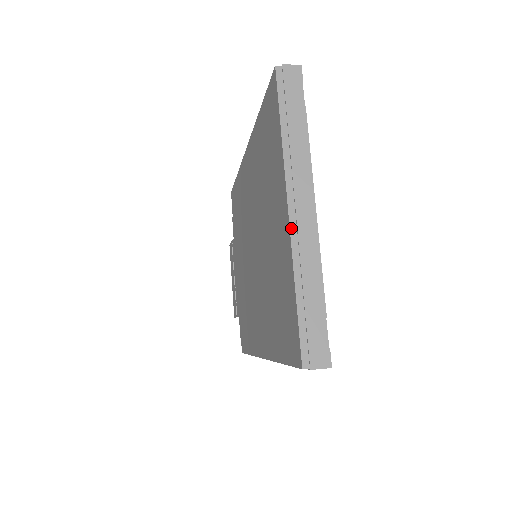
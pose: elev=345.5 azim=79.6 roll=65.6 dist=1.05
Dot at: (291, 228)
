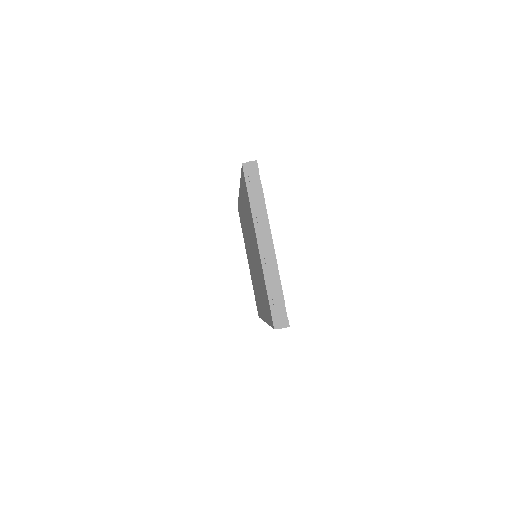
Dot at: (261, 256)
